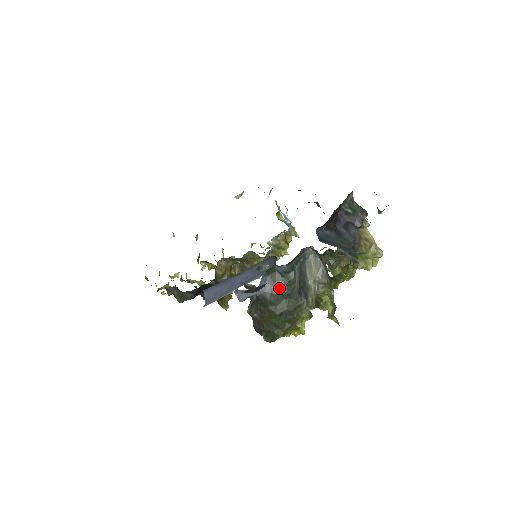
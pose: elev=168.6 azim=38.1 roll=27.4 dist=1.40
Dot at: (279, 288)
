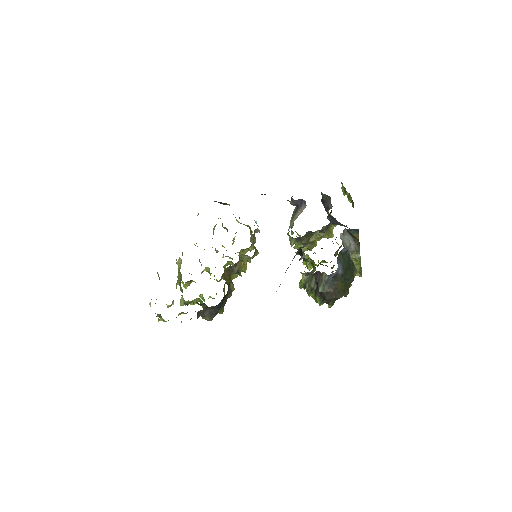
Dot at: (345, 263)
